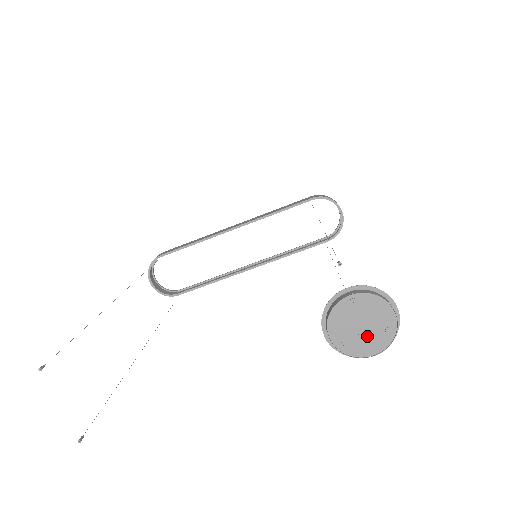
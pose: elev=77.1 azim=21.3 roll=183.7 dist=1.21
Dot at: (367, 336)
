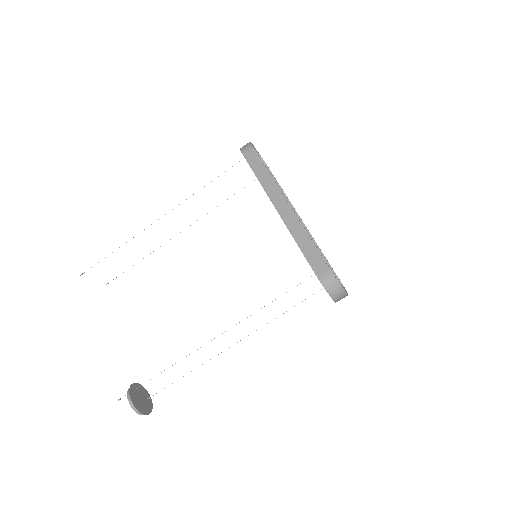
Dot at: occluded
